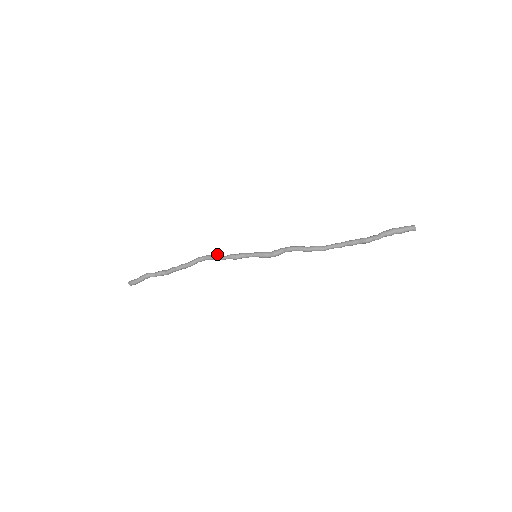
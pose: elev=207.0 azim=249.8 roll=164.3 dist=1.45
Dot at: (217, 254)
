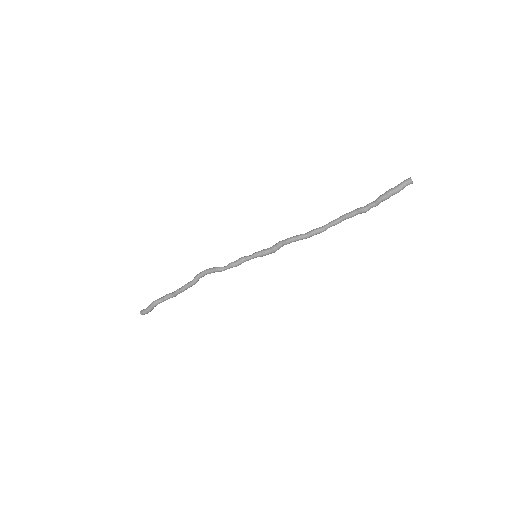
Dot at: (216, 267)
